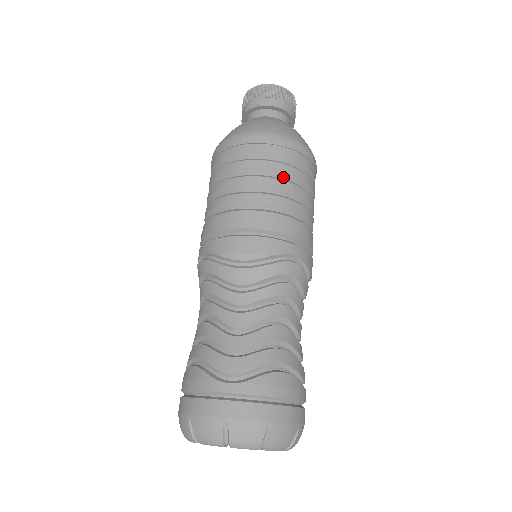
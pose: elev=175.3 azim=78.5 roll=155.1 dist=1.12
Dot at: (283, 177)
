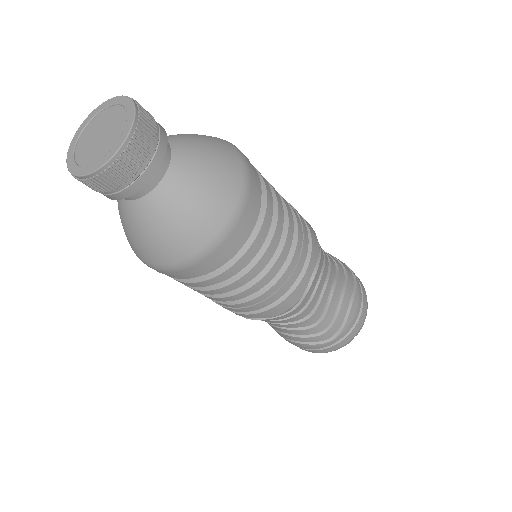
Dot at: occluded
